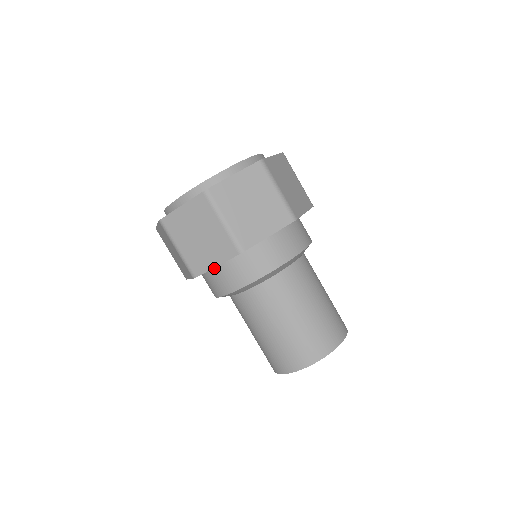
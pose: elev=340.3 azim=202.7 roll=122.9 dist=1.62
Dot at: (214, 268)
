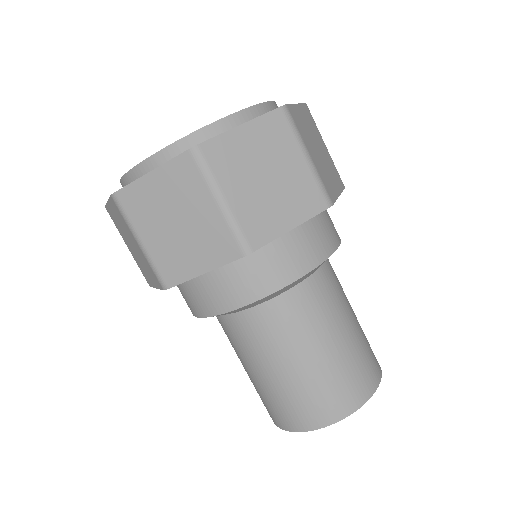
Dot at: occluded
